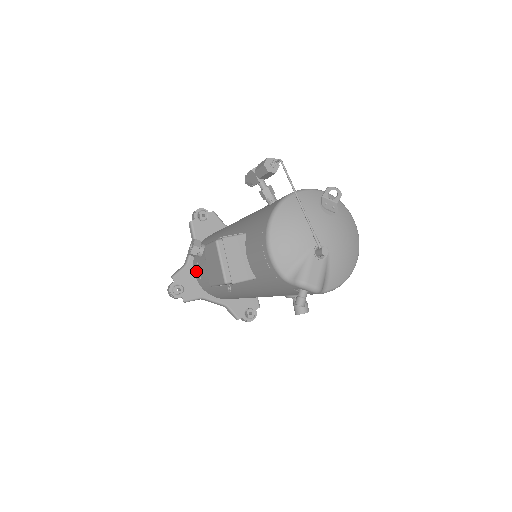
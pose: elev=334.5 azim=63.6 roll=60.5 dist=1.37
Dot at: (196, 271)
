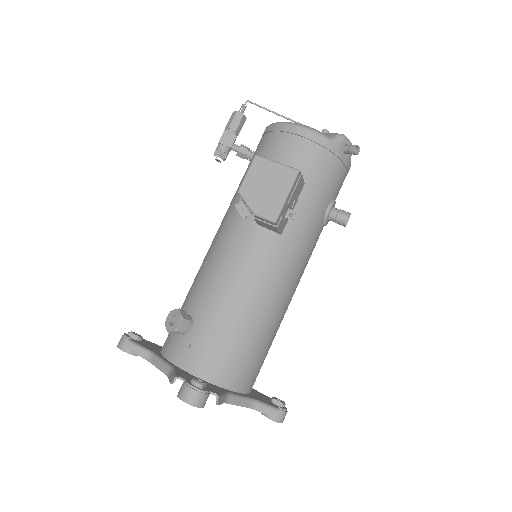
Dot at: (195, 360)
